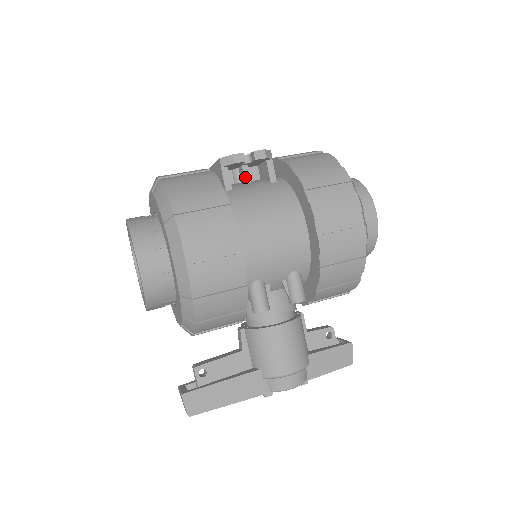
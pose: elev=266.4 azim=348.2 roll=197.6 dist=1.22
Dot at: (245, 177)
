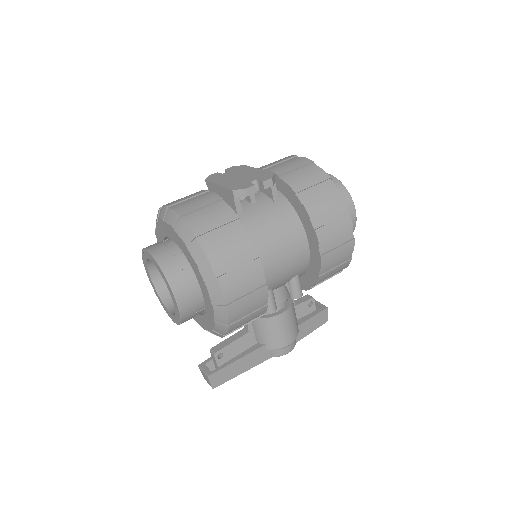
Dot at: (251, 198)
